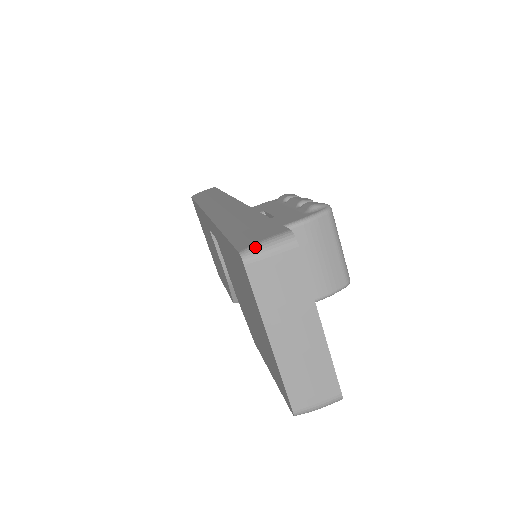
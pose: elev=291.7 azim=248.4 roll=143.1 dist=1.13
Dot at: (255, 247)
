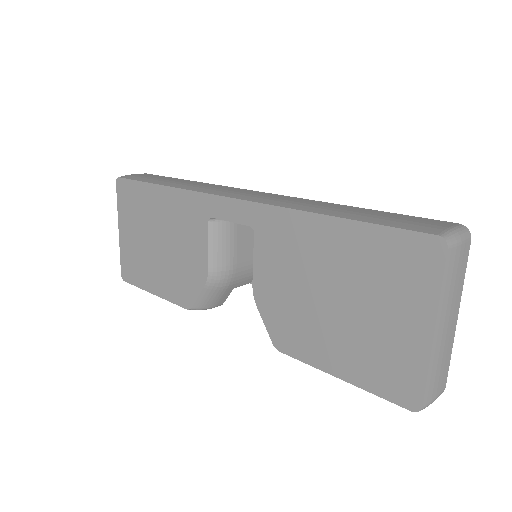
Dot at: (451, 233)
